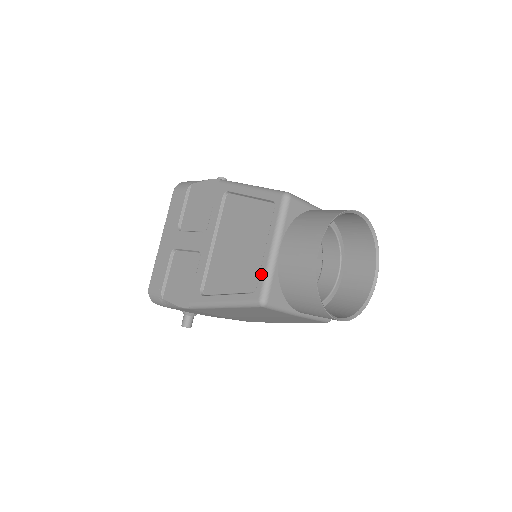
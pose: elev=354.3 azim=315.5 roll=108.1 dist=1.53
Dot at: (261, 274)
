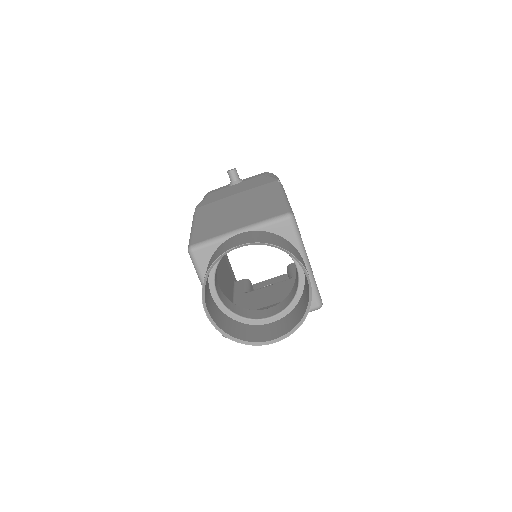
Dot at: occluded
